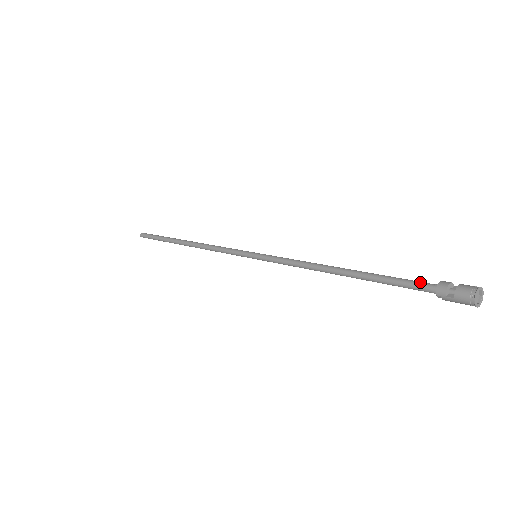
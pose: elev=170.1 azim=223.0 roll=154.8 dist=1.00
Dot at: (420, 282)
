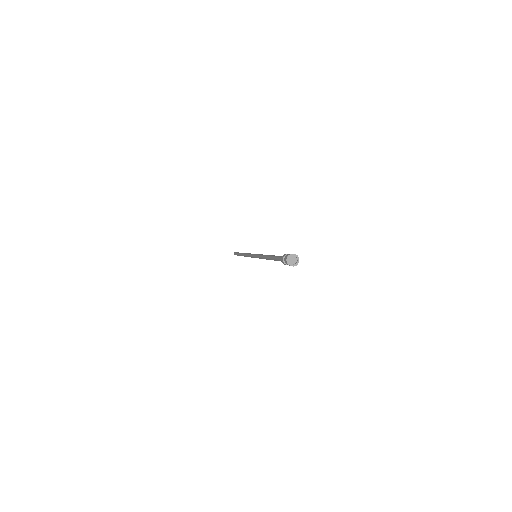
Dot at: (281, 258)
